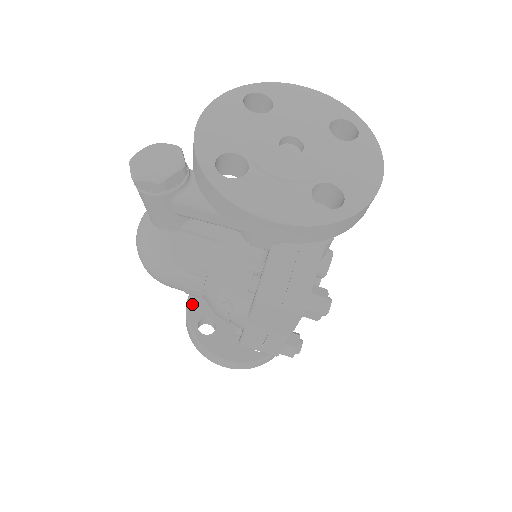
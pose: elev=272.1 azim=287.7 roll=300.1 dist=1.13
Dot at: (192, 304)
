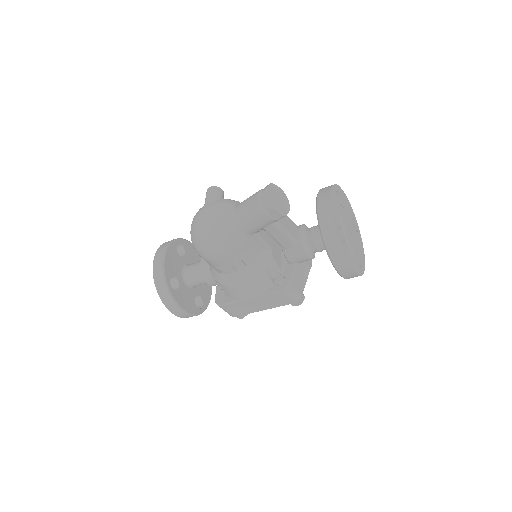
Dot at: (166, 264)
